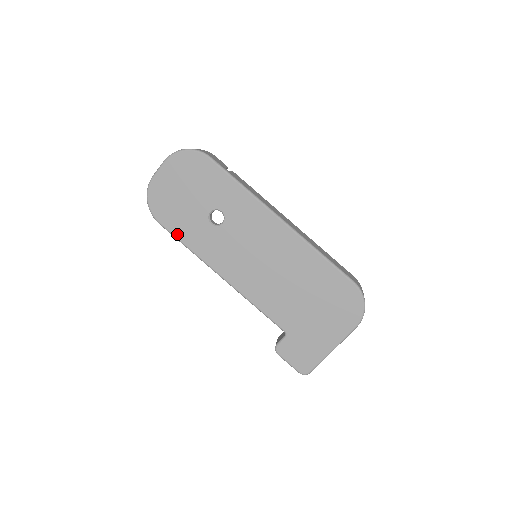
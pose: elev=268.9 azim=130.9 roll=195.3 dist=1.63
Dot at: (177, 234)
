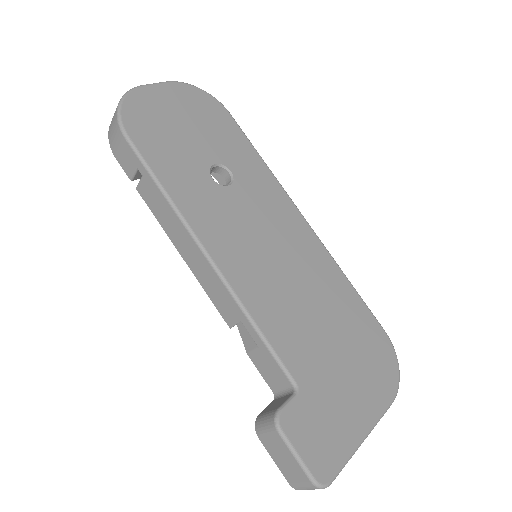
Dot at: (153, 164)
